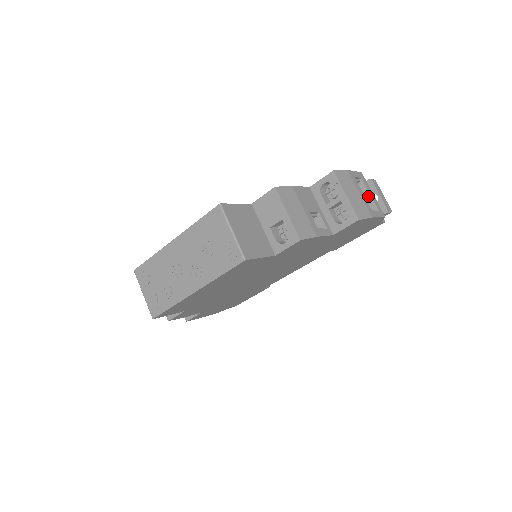
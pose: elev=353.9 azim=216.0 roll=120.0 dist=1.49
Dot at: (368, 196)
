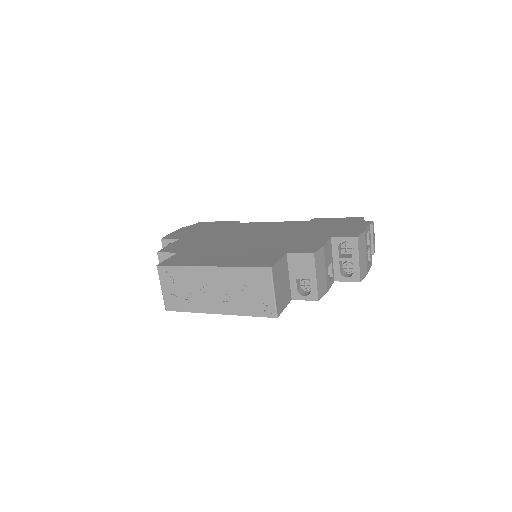
Dot at: occluded
